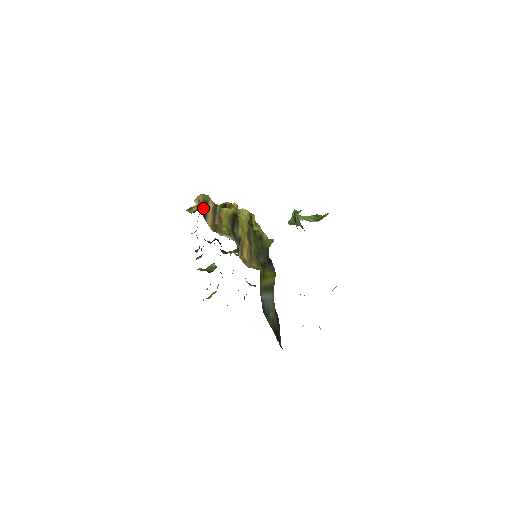
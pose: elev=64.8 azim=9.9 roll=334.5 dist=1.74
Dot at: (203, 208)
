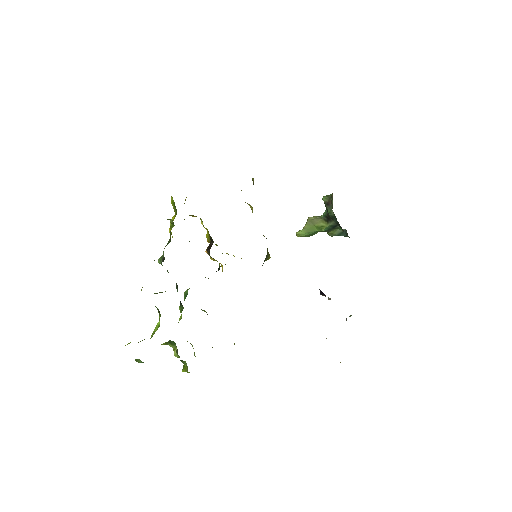
Dot at: occluded
